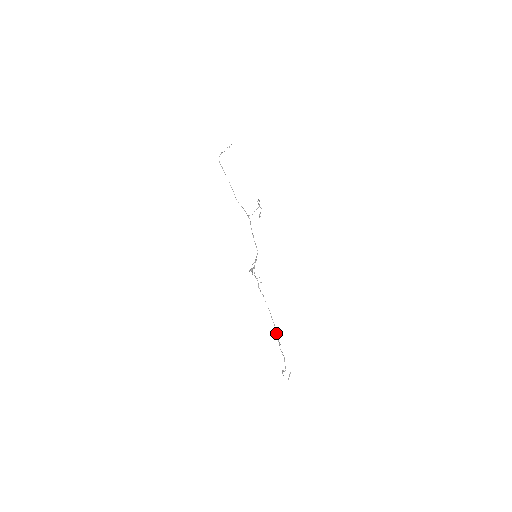
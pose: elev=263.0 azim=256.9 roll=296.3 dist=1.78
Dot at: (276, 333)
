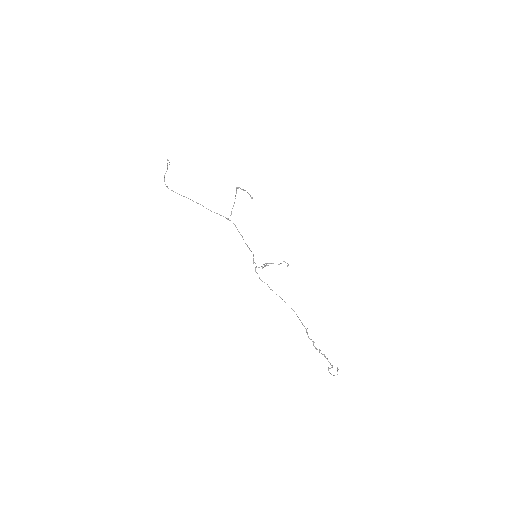
Dot at: (306, 332)
